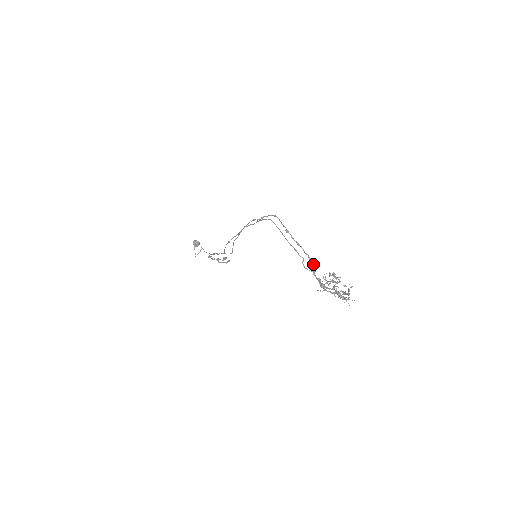
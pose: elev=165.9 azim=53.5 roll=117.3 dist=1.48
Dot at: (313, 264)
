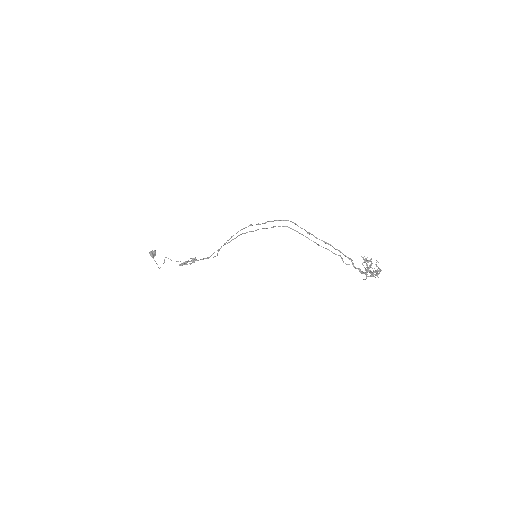
Dot at: (347, 257)
